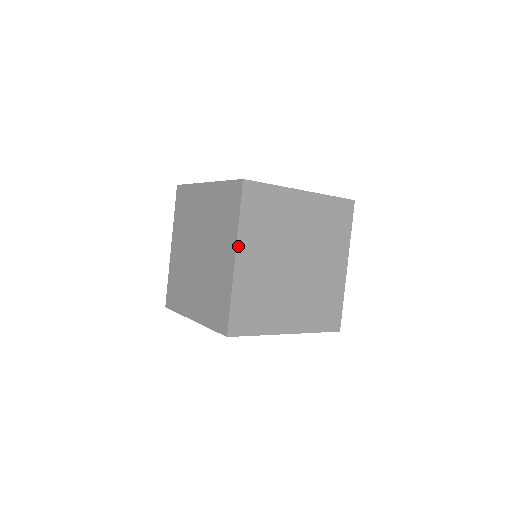
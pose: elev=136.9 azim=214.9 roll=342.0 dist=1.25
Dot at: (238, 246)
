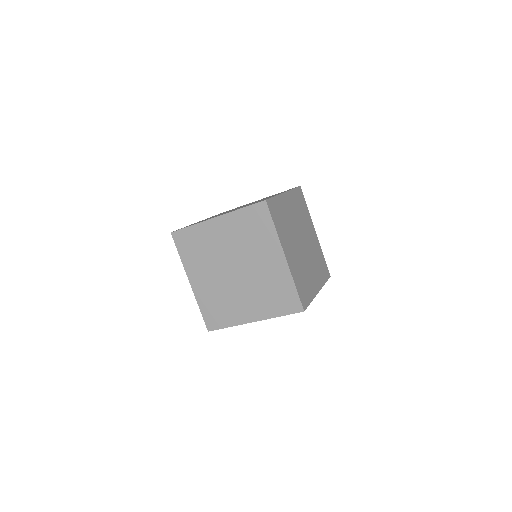
Dot at: (188, 275)
